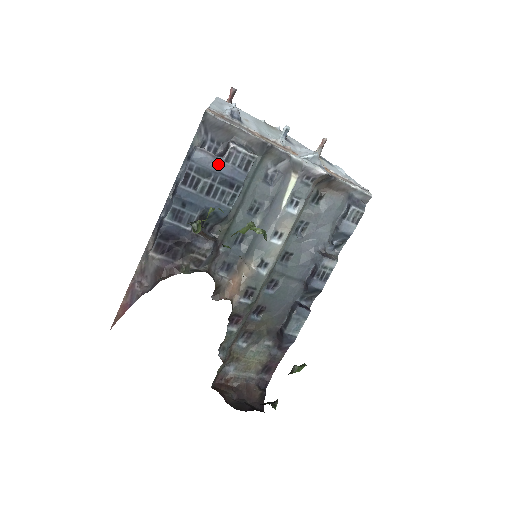
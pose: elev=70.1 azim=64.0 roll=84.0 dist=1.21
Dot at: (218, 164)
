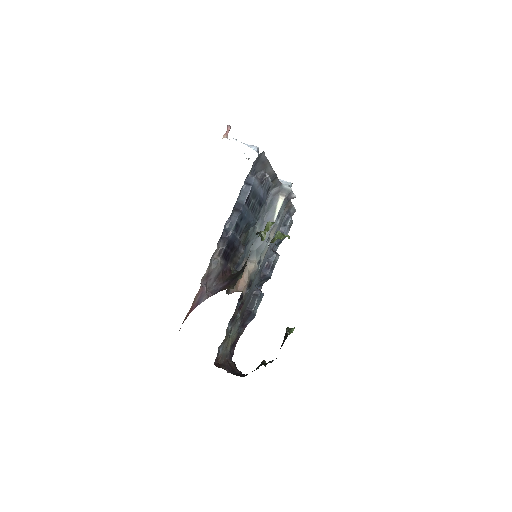
Dot at: (260, 189)
